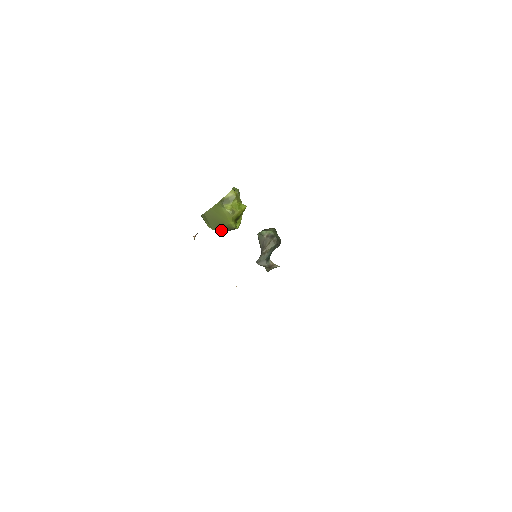
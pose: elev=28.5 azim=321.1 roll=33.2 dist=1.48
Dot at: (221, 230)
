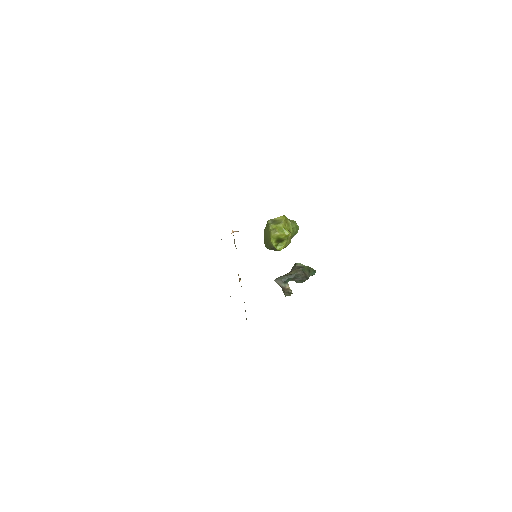
Dot at: (269, 248)
